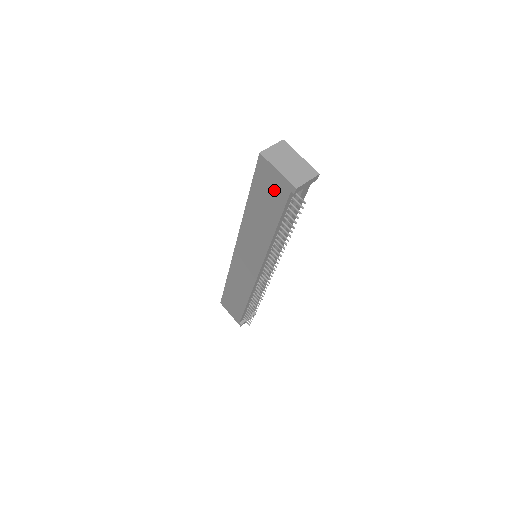
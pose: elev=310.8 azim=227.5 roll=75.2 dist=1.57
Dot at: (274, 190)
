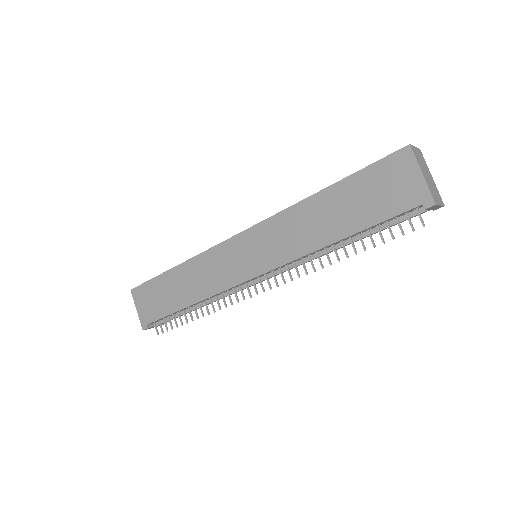
Dot at: (393, 193)
